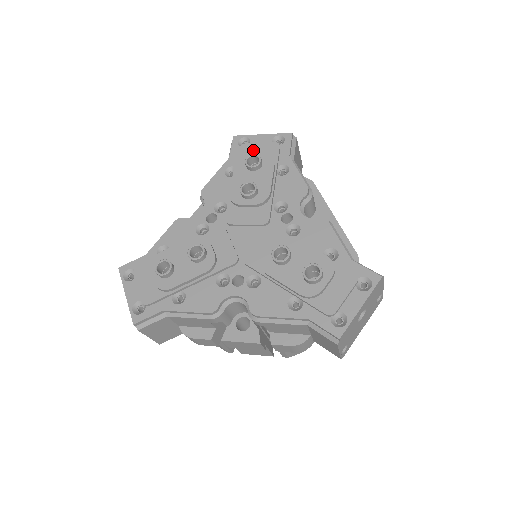
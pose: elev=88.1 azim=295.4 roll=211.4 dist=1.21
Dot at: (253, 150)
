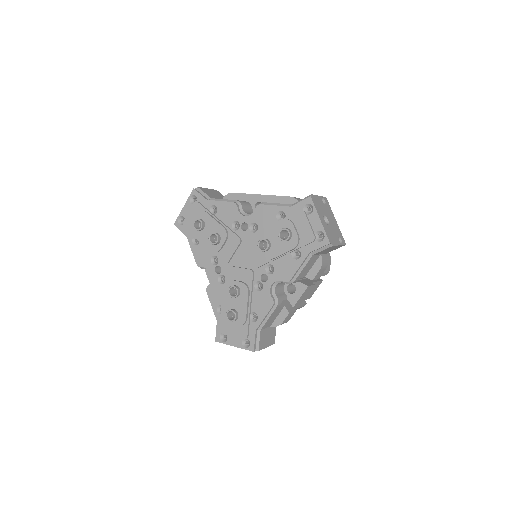
Dot at: (190, 219)
